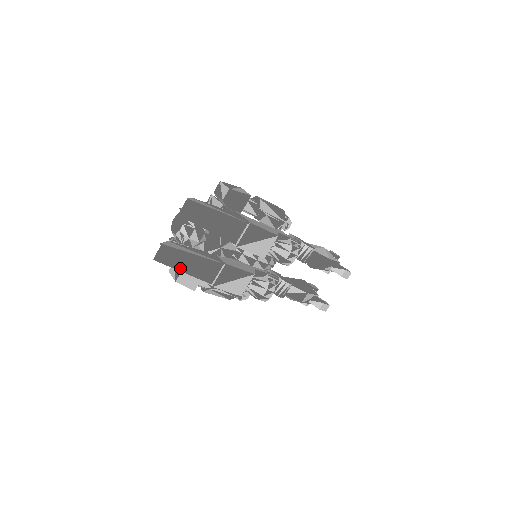
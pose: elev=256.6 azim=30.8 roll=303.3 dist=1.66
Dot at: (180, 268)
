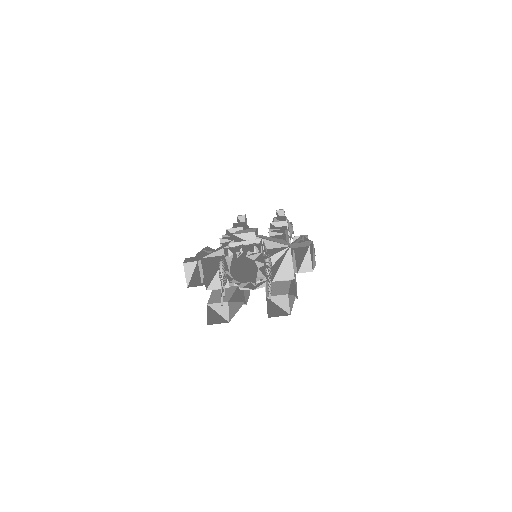
Dot at: occluded
